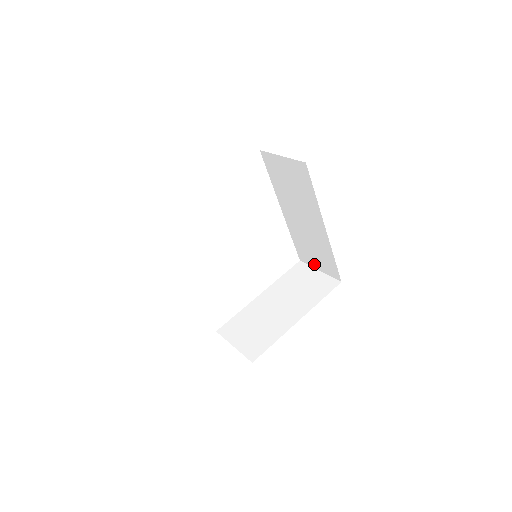
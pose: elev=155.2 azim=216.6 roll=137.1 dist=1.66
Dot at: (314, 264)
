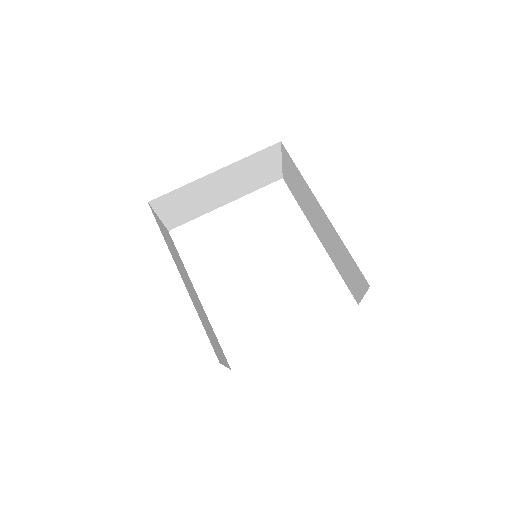
Dot at: (358, 291)
